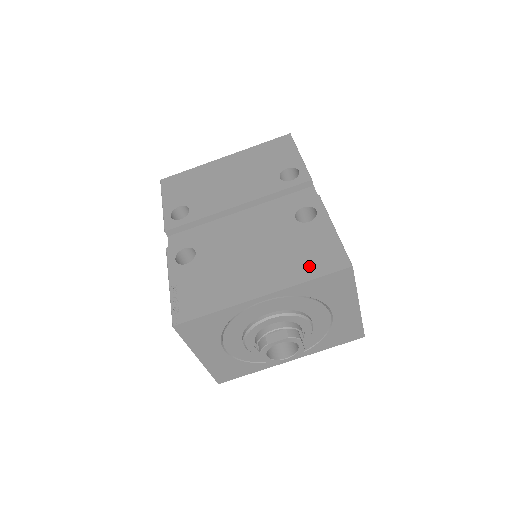
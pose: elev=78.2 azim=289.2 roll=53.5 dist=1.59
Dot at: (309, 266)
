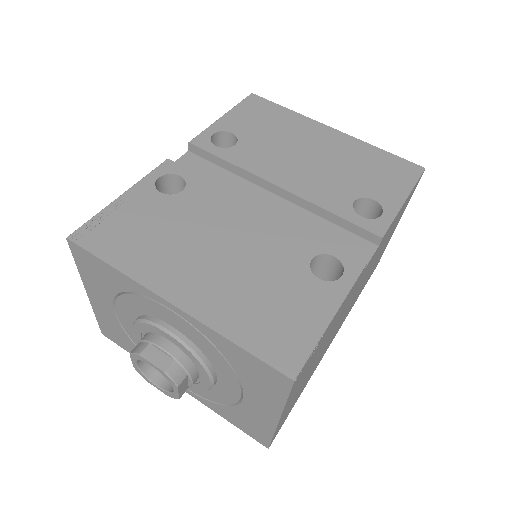
Dot at: (254, 326)
